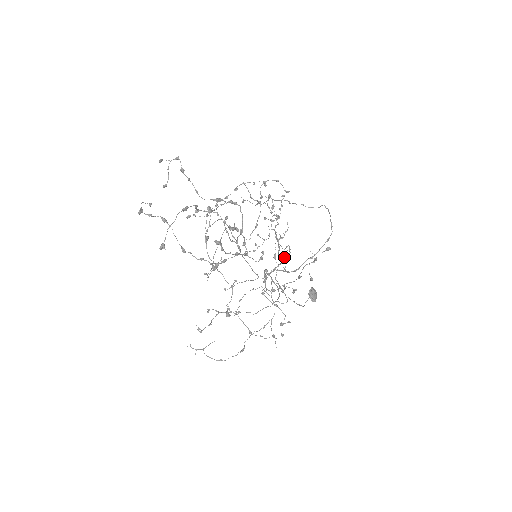
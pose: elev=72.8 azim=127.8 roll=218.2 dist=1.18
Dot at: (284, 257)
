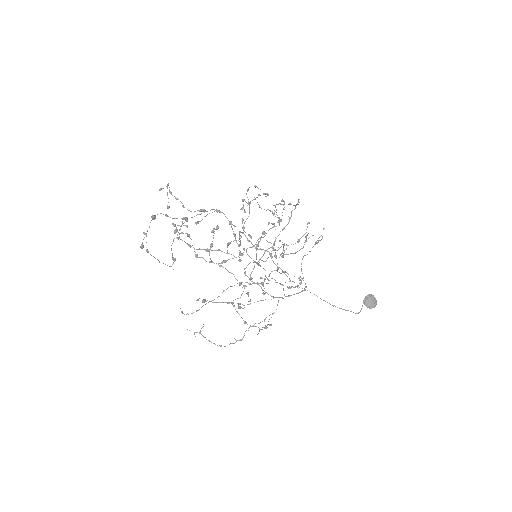
Dot at: occluded
